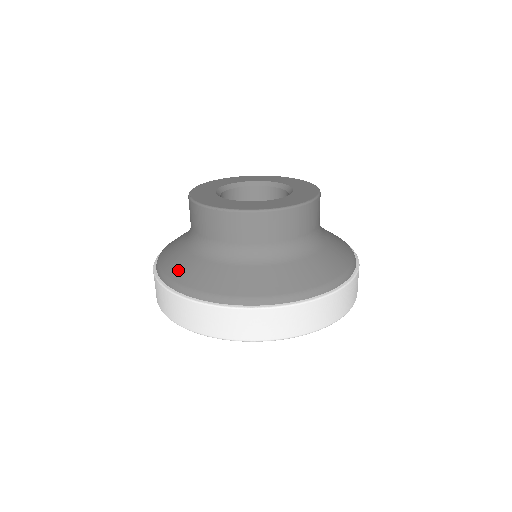
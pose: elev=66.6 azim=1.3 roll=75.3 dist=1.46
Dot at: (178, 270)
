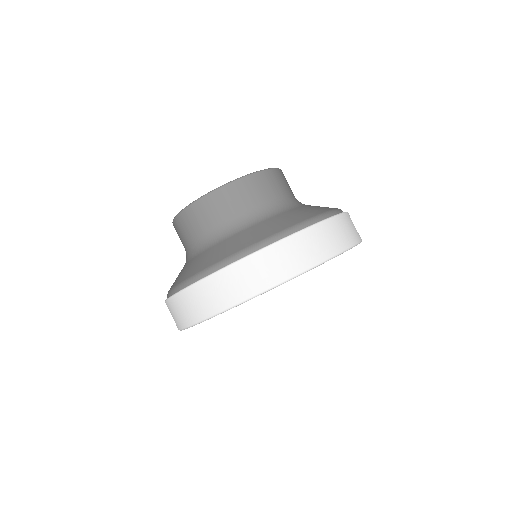
Dot at: occluded
